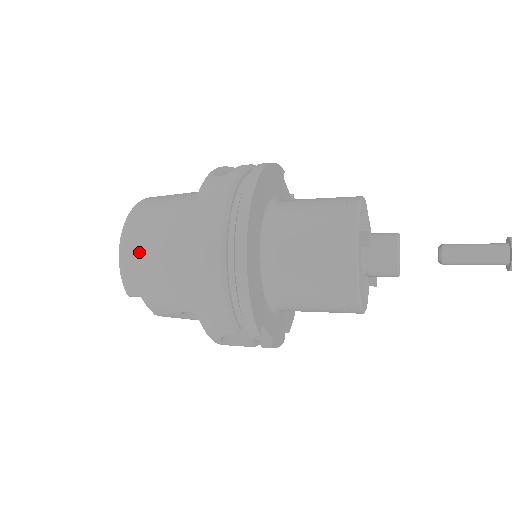
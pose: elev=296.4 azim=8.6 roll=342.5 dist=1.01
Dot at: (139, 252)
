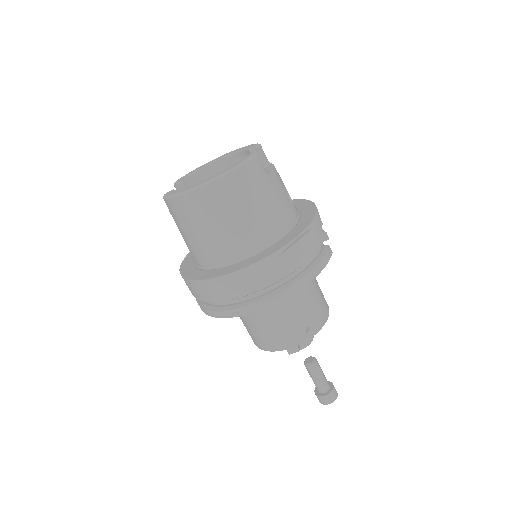
Dot at: (192, 215)
